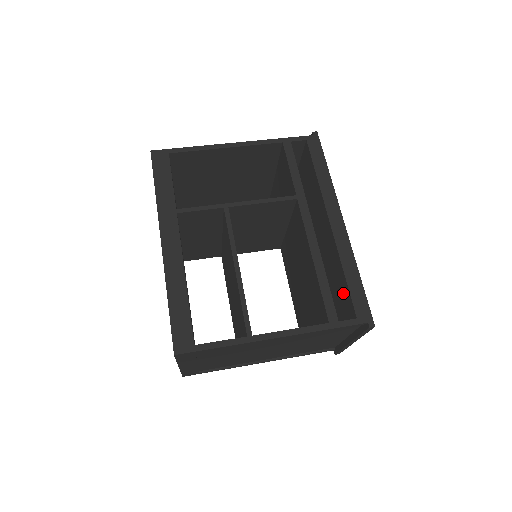
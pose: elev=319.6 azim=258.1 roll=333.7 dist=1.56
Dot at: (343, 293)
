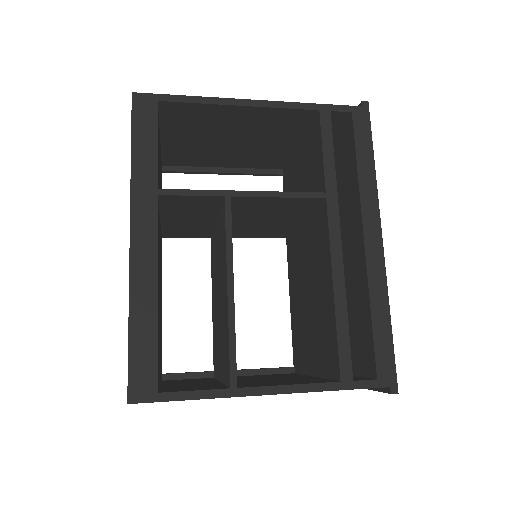
Dot at: (363, 336)
